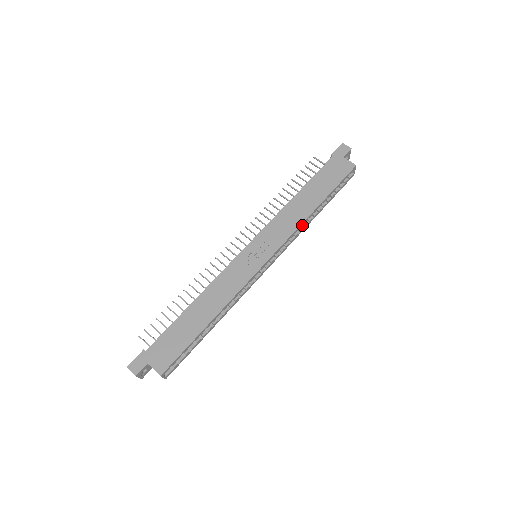
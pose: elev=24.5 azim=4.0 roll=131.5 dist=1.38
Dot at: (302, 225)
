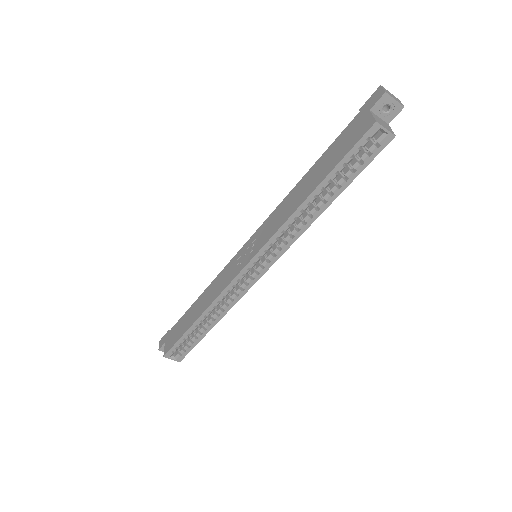
Dot at: (293, 220)
